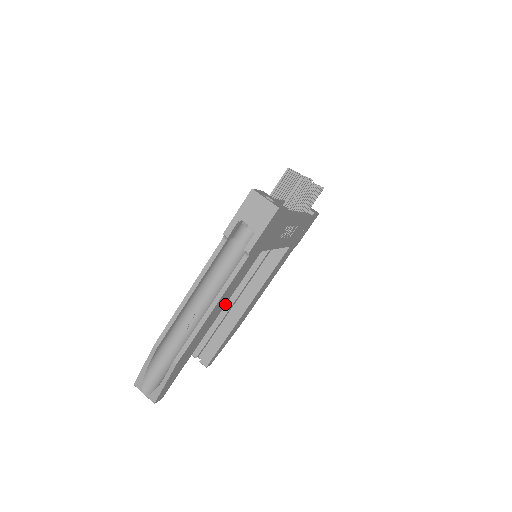
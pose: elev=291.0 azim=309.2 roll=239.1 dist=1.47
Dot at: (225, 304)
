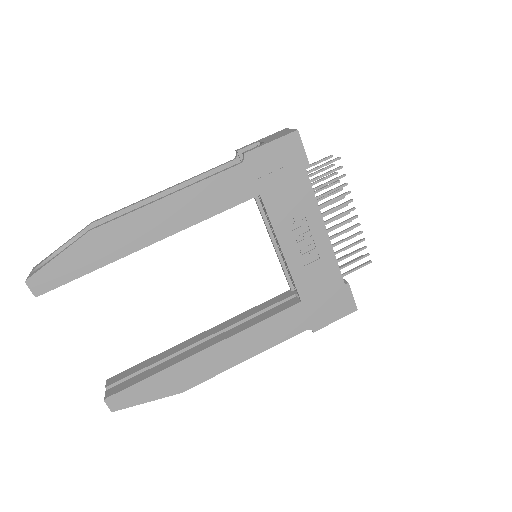
Dot at: (188, 227)
